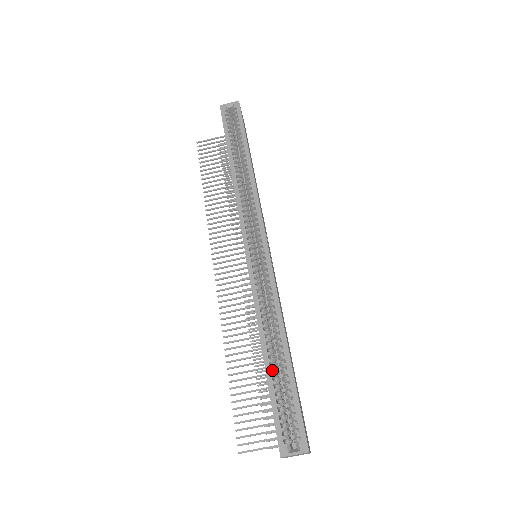
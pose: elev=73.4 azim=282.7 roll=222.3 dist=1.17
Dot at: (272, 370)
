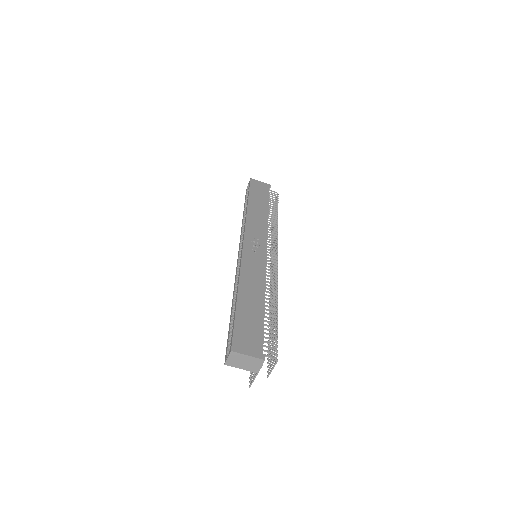
Dot at: occluded
